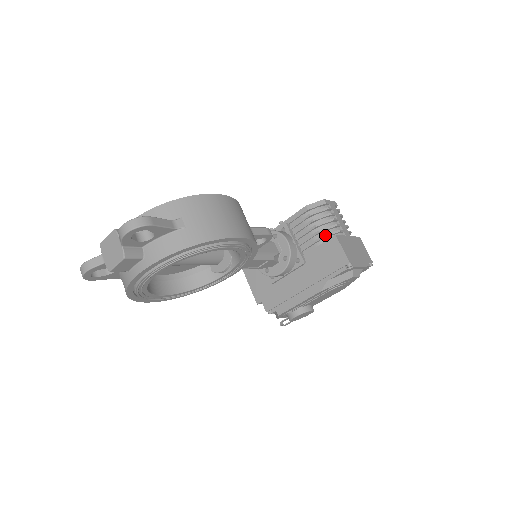
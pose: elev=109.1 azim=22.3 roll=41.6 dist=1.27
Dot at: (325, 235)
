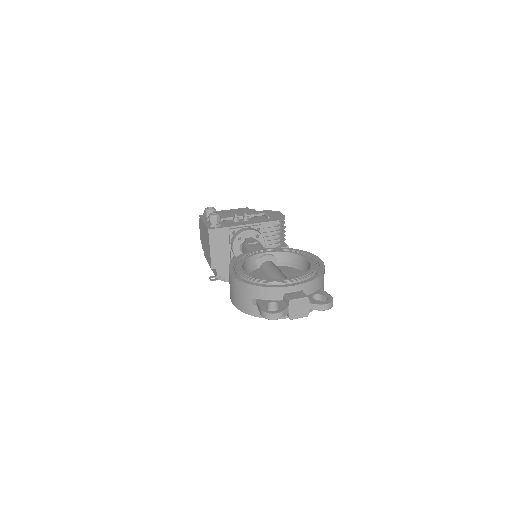
Dot at: (281, 243)
